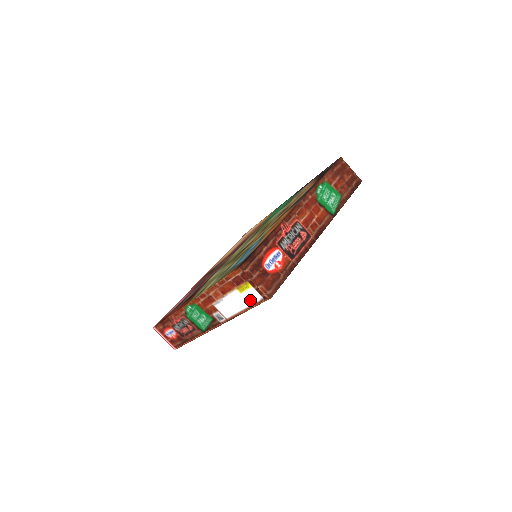
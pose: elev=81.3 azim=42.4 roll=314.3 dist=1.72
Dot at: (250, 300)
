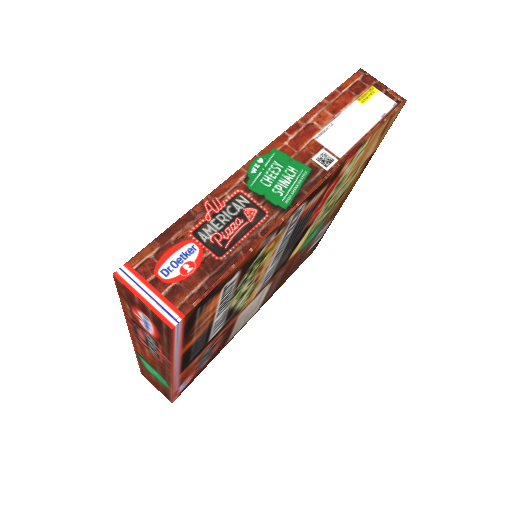
Dot at: (378, 111)
